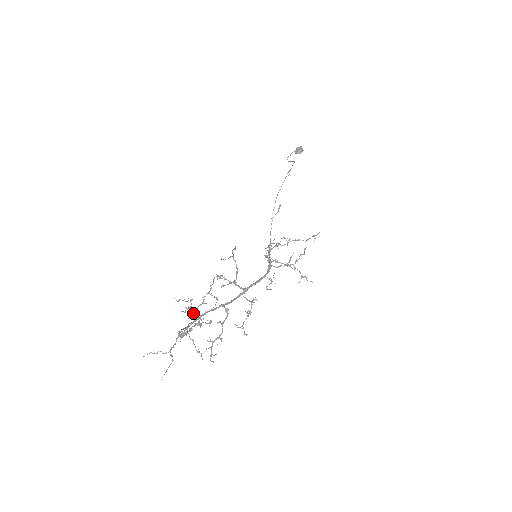
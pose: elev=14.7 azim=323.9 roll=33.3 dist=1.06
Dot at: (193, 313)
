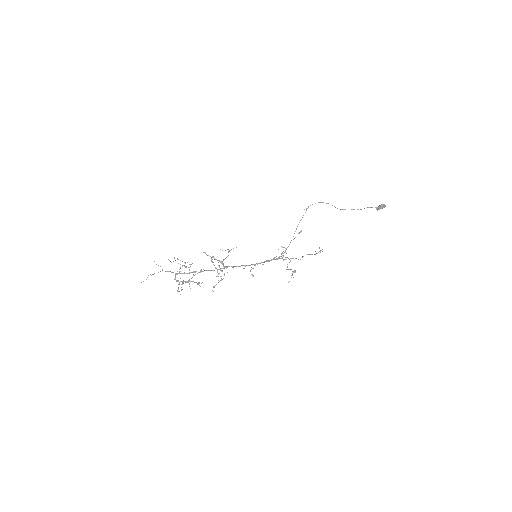
Dot at: occluded
